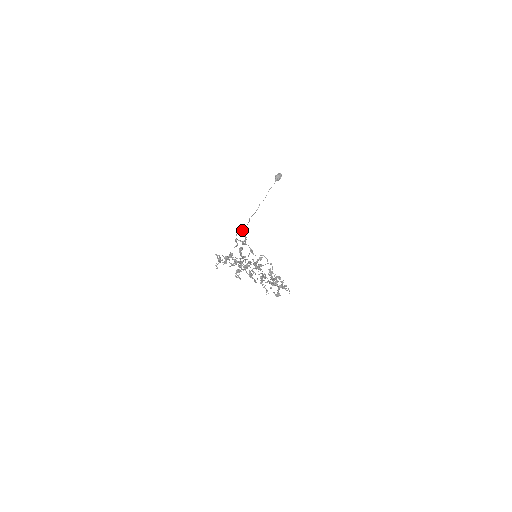
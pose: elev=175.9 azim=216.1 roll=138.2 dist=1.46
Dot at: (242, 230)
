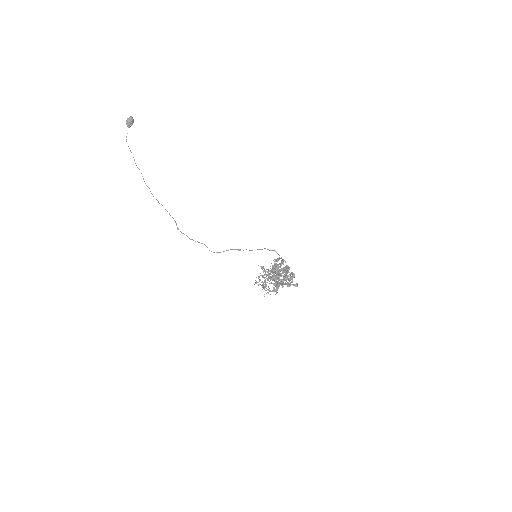
Dot at: occluded
